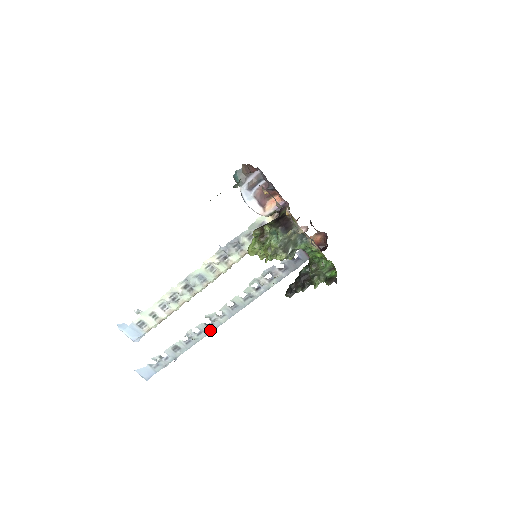
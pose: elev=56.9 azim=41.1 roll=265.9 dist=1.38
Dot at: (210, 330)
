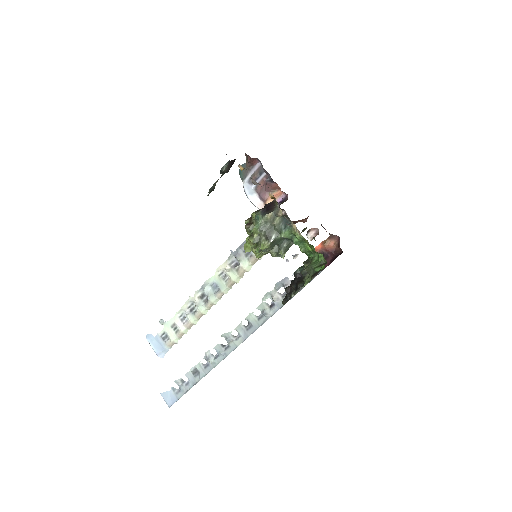
Dot at: (226, 353)
